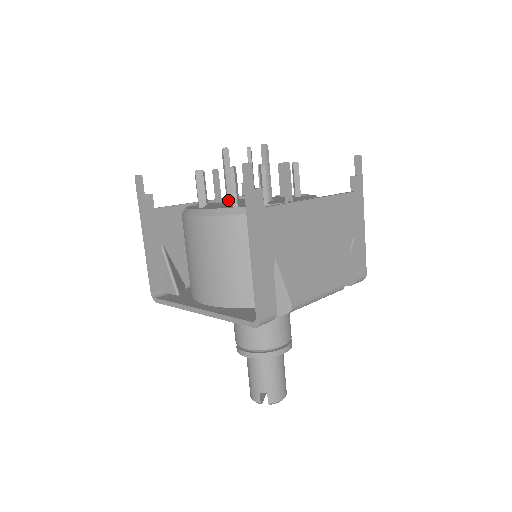
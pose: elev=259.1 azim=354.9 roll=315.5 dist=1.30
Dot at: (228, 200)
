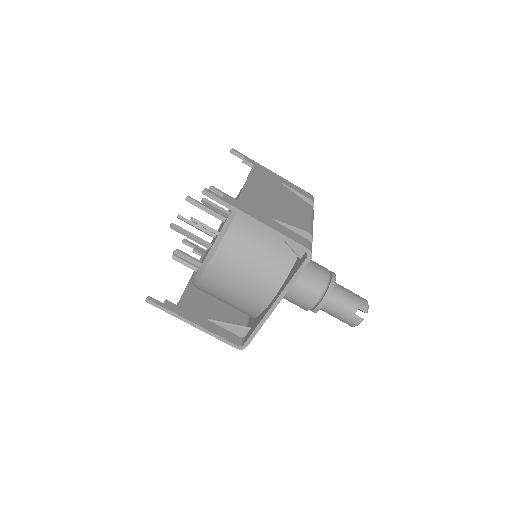
Dot at: (207, 246)
